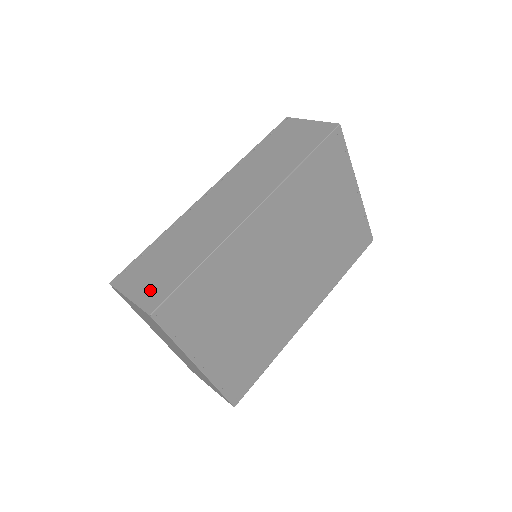
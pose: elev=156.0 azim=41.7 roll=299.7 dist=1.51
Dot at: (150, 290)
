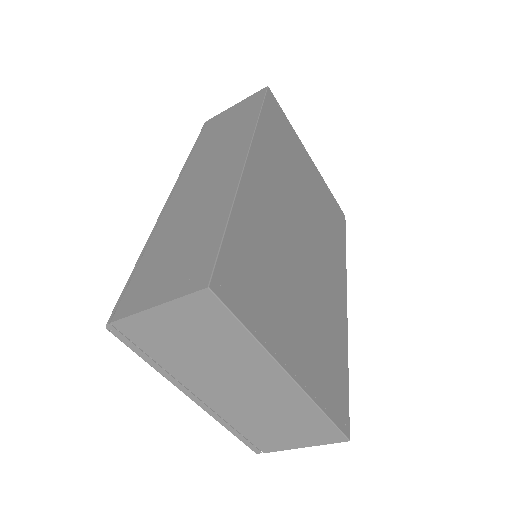
Dot at: (181, 277)
